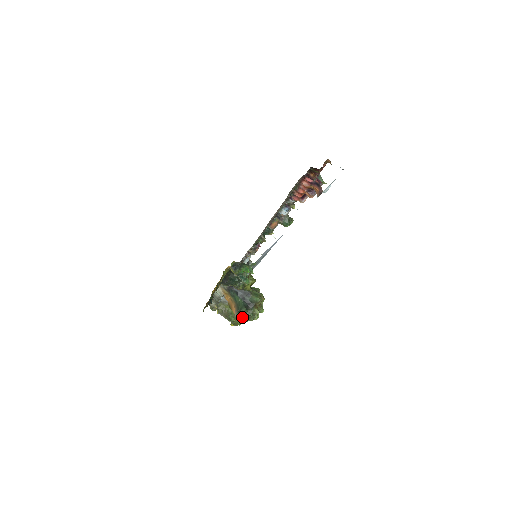
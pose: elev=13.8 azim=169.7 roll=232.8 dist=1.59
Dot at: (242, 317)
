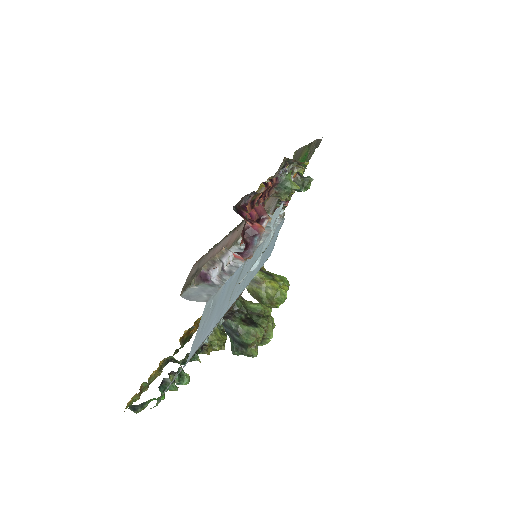
Dot at: (277, 301)
